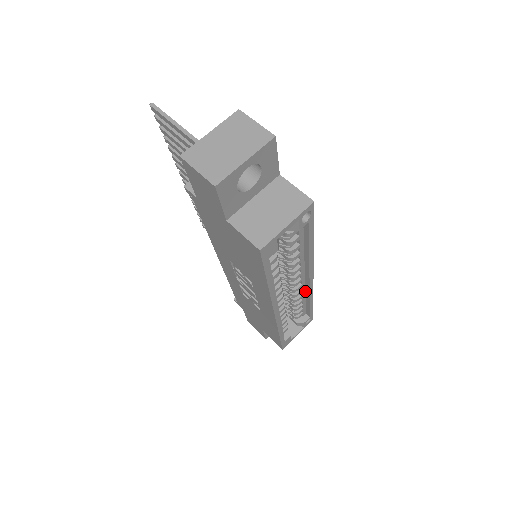
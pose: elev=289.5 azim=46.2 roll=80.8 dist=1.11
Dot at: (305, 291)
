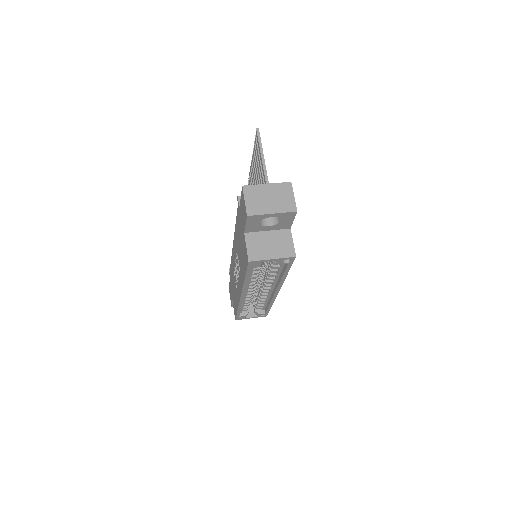
Dot at: (270, 297)
